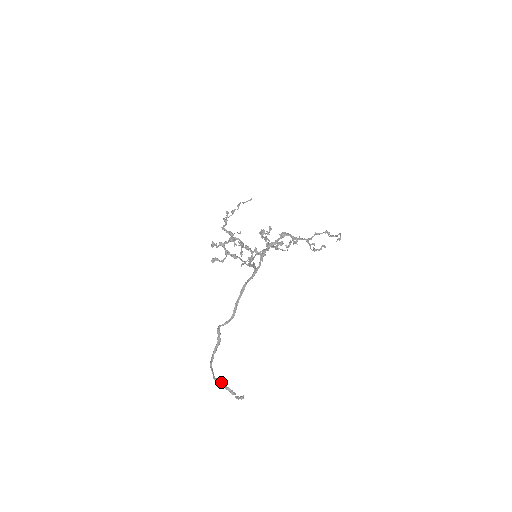
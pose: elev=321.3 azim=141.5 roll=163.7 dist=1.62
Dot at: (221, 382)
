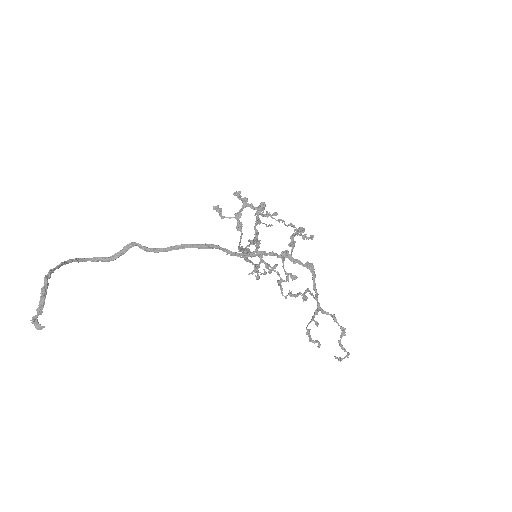
Dot at: occluded
